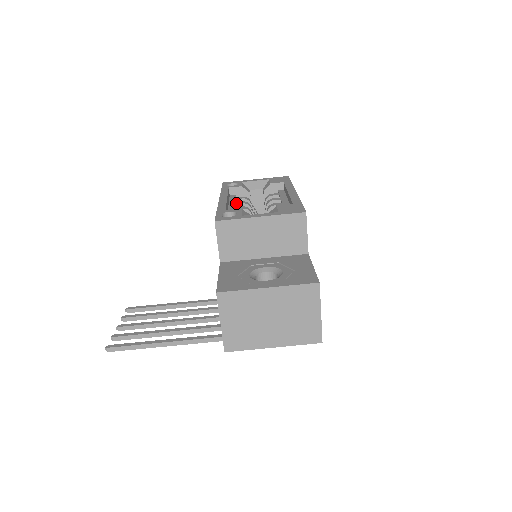
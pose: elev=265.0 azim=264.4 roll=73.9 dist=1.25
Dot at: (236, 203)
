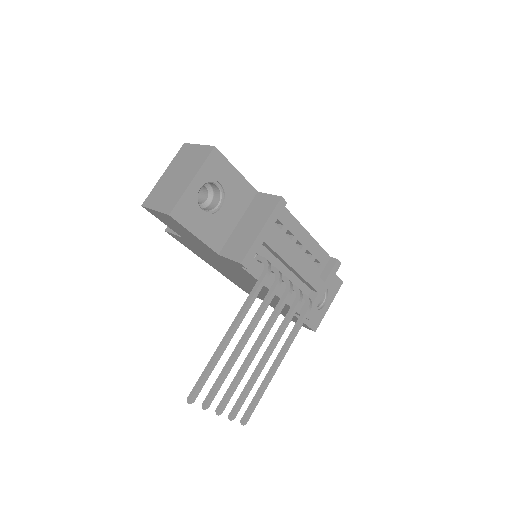
Dot at: occluded
